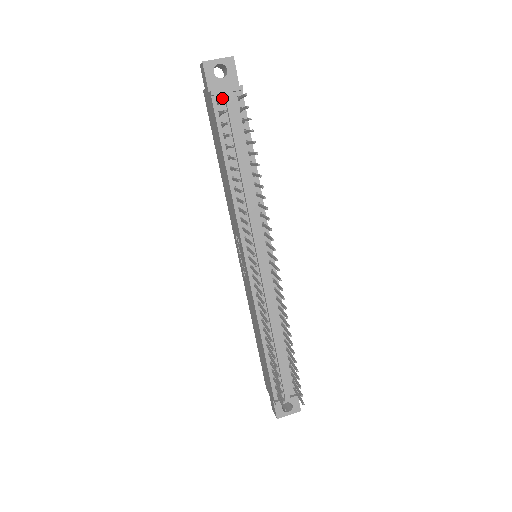
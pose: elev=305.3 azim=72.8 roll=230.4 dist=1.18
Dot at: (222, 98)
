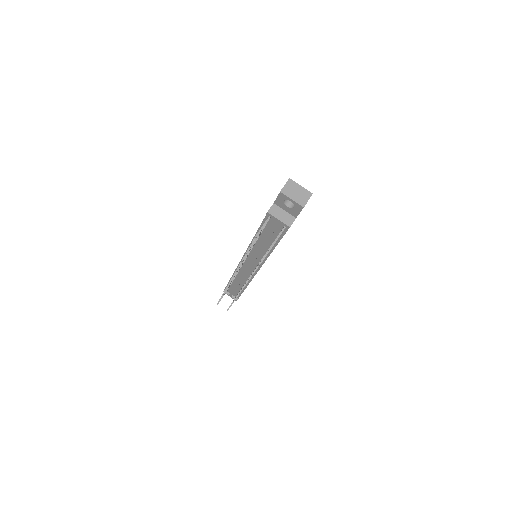
Dot at: (255, 237)
